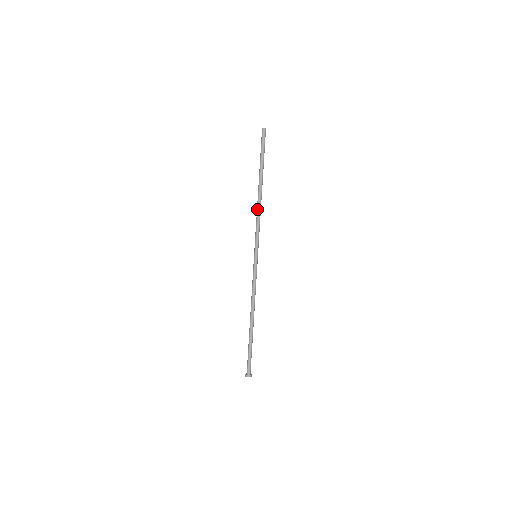
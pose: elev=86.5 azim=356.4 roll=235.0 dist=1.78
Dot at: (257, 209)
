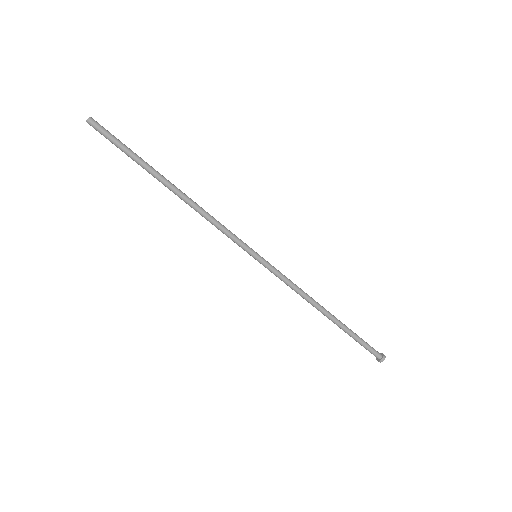
Dot at: occluded
